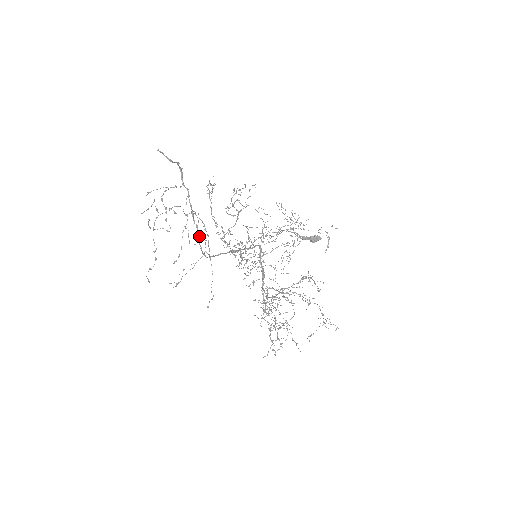
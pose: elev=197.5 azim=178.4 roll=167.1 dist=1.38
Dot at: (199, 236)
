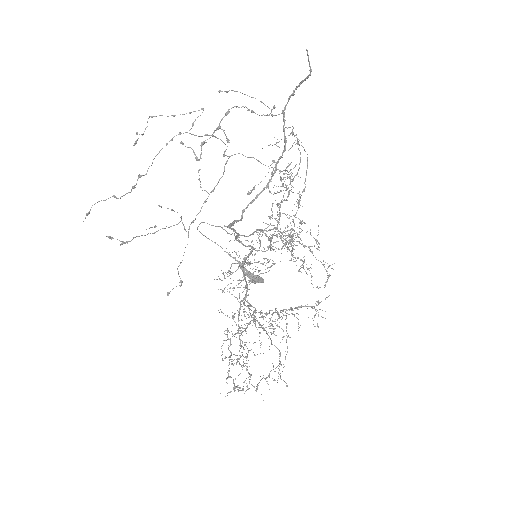
Dot at: occluded
